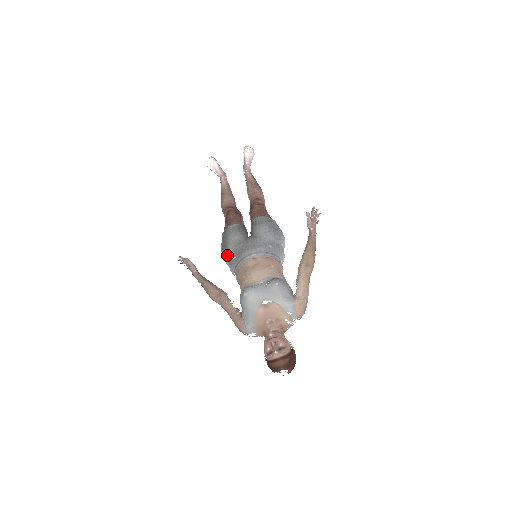
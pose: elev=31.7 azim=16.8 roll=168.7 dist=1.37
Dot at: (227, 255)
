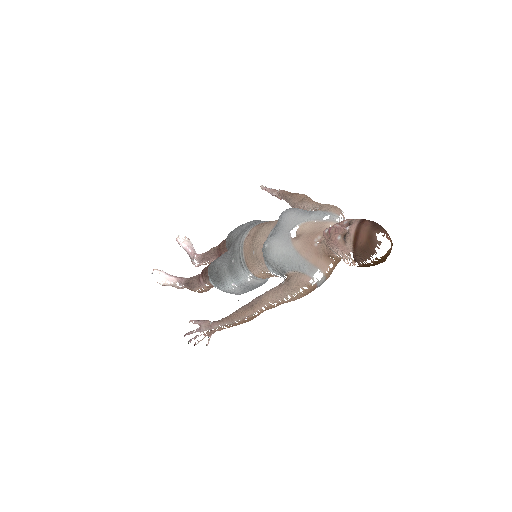
Dot at: (226, 273)
